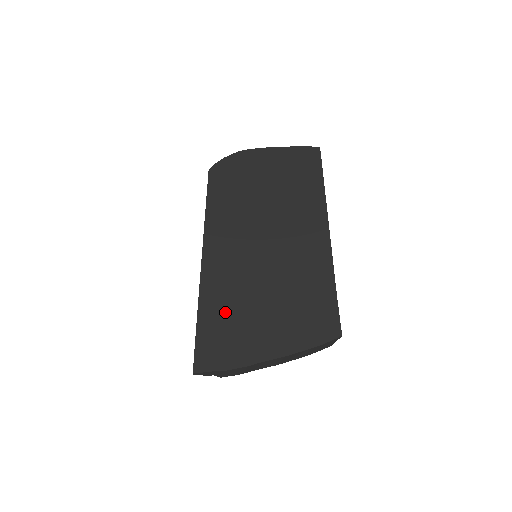
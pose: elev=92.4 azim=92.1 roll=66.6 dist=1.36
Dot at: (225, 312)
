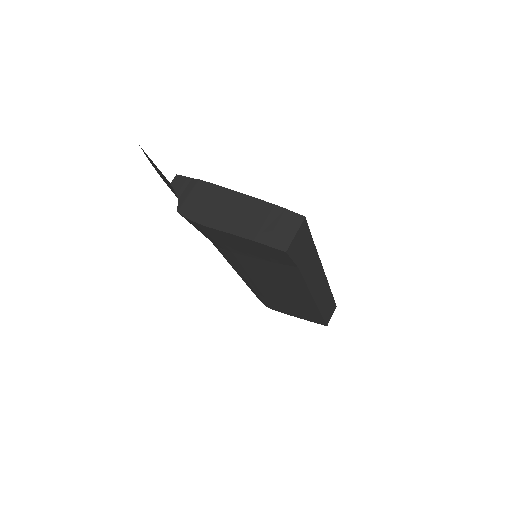
Dot at: occluded
